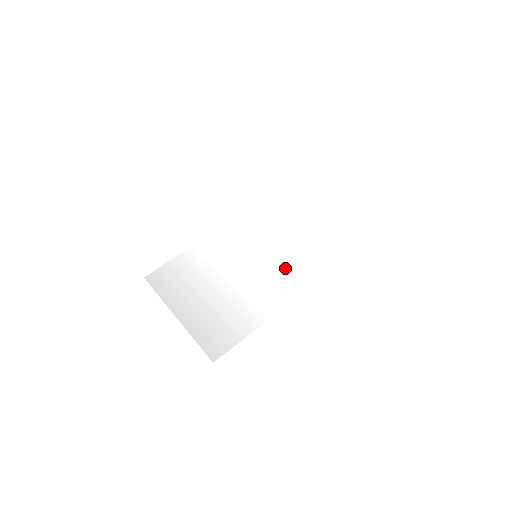
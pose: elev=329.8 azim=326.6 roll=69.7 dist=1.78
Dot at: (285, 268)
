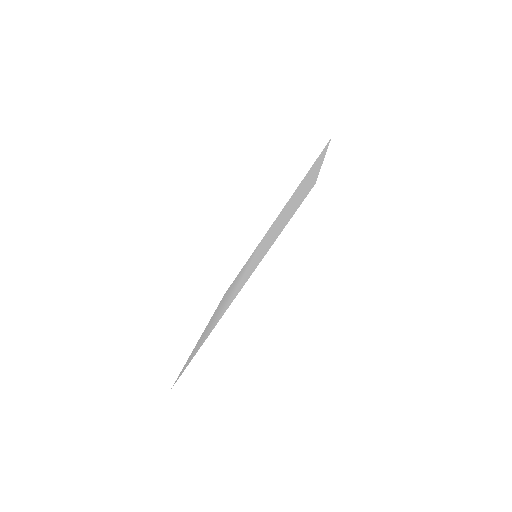
Dot at: (250, 269)
